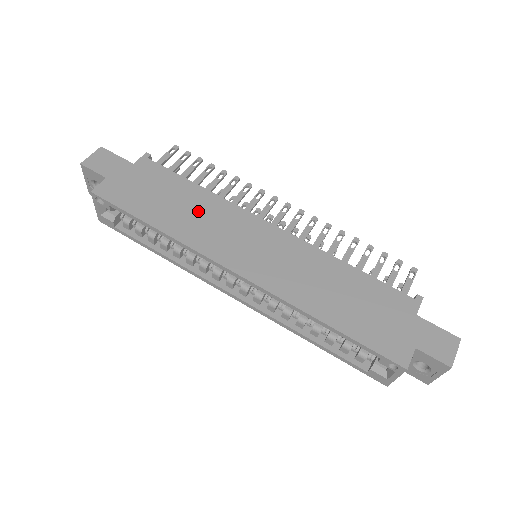
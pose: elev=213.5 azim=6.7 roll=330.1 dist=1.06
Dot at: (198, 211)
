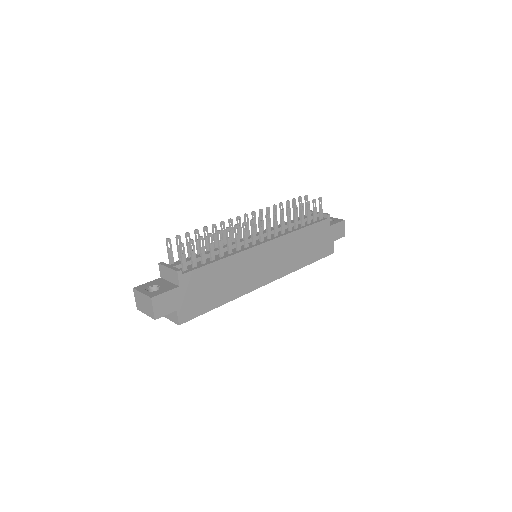
Dot at: (233, 274)
